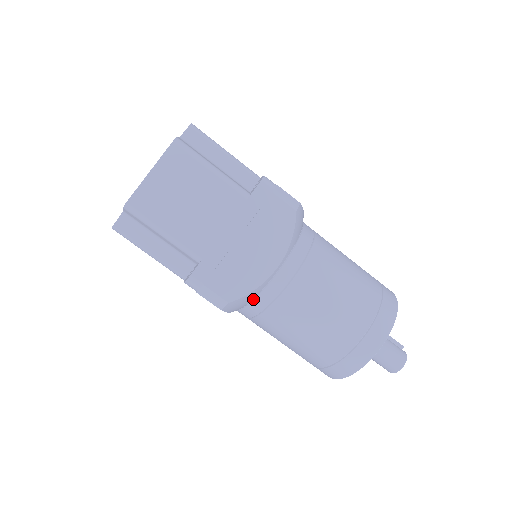
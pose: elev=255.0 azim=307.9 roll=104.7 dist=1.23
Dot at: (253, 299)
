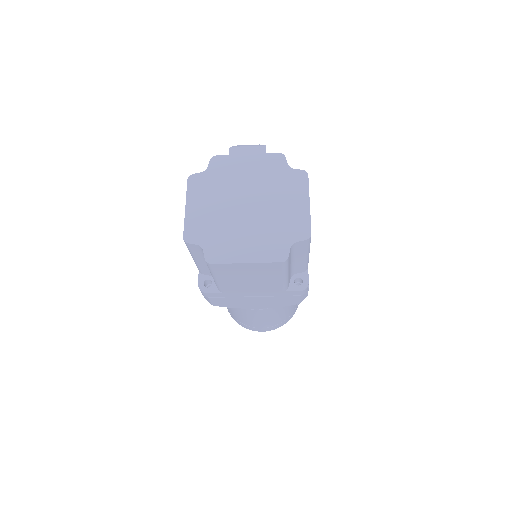
Dot at: occluded
